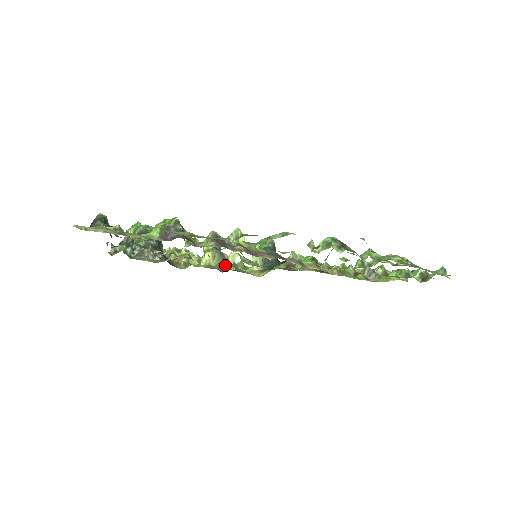
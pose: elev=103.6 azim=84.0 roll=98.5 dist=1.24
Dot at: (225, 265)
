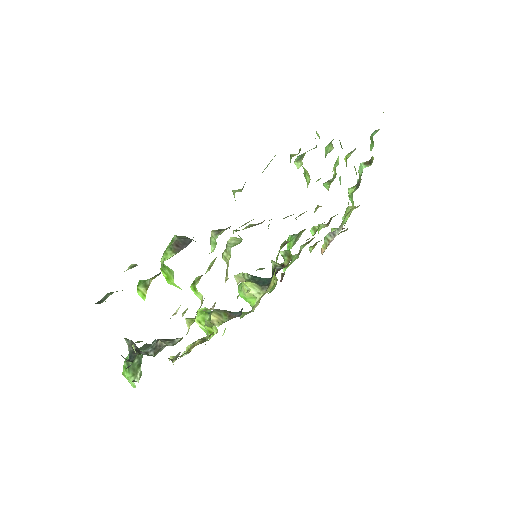
Dot at: occluded
